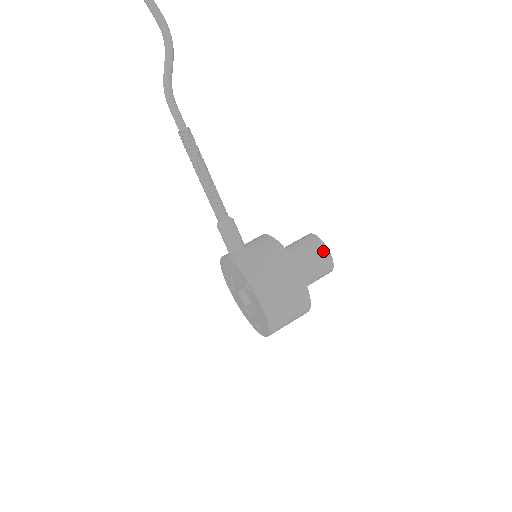
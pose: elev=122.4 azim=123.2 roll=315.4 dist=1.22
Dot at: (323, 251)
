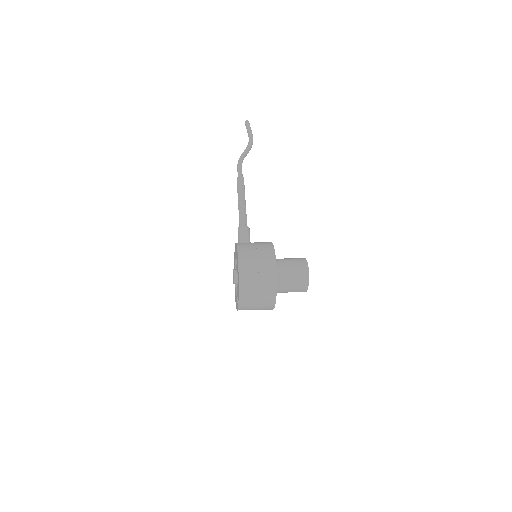
Dot at: (303, 262)
